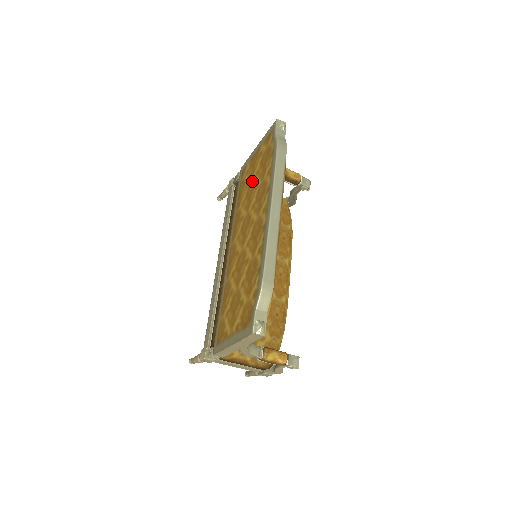
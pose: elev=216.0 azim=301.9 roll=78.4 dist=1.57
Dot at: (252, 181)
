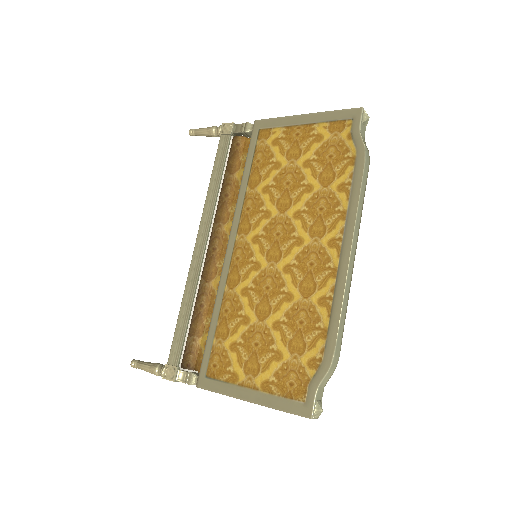
Dot at: (294, 169)
